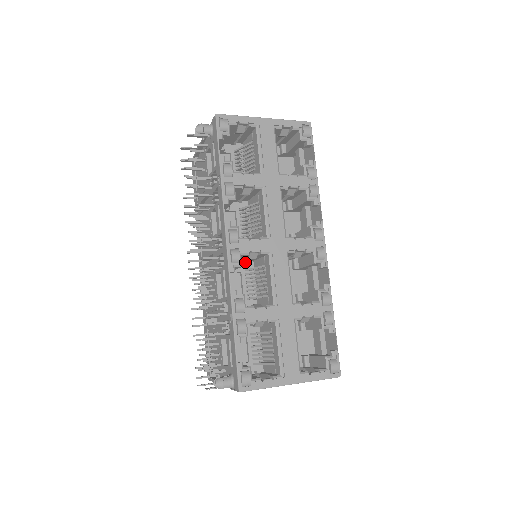
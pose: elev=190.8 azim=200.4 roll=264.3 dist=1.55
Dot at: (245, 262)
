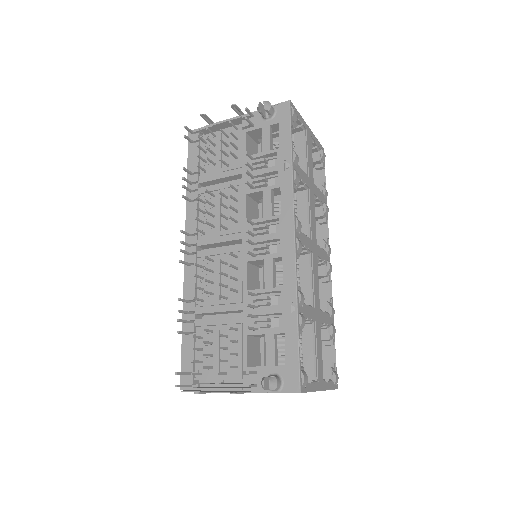
Dot at: occluded
